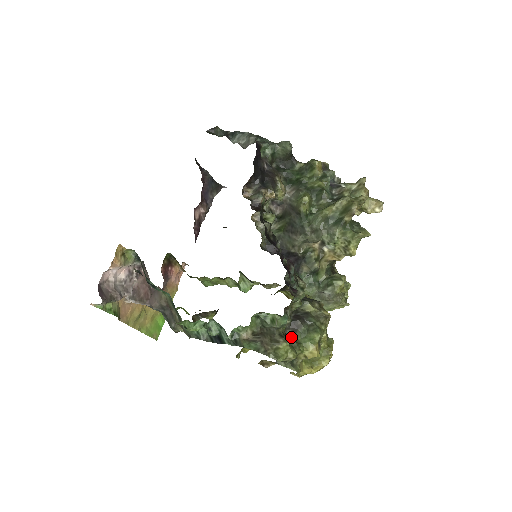
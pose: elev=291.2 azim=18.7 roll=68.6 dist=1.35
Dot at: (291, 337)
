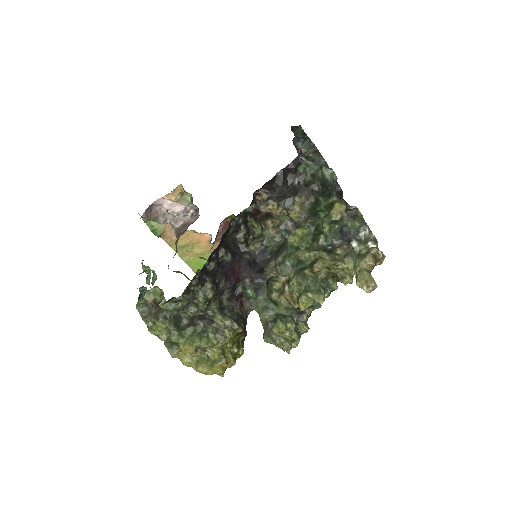
Dot at: (183, 327)
